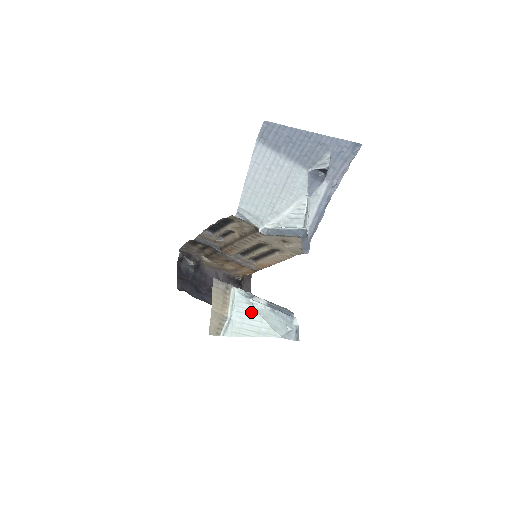
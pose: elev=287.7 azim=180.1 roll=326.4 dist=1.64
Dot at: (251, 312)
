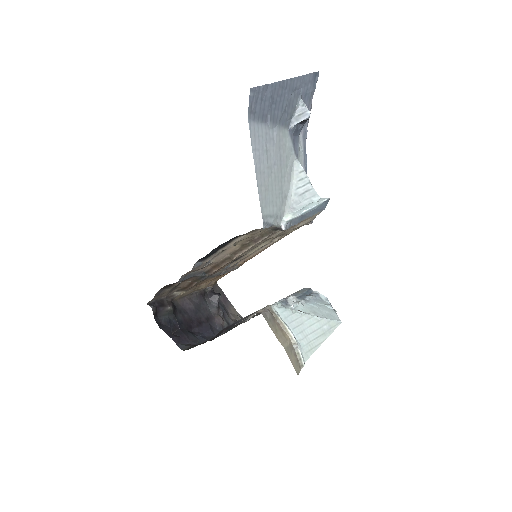
Dot at: (304, 319)
